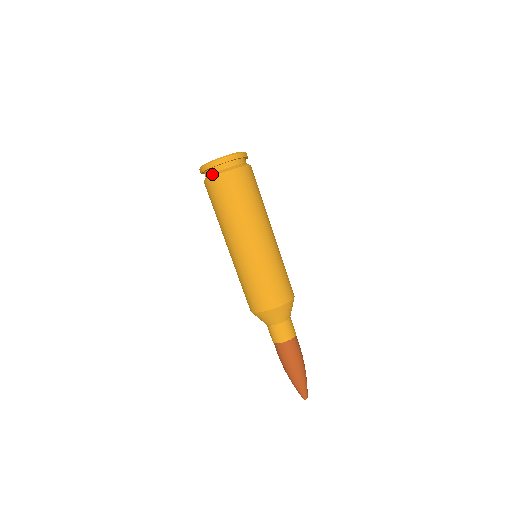
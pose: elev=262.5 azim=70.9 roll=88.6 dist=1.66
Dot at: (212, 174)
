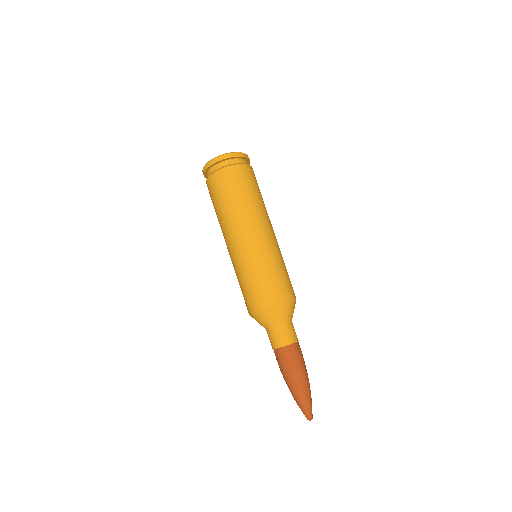
Dot at: (215, 170)
